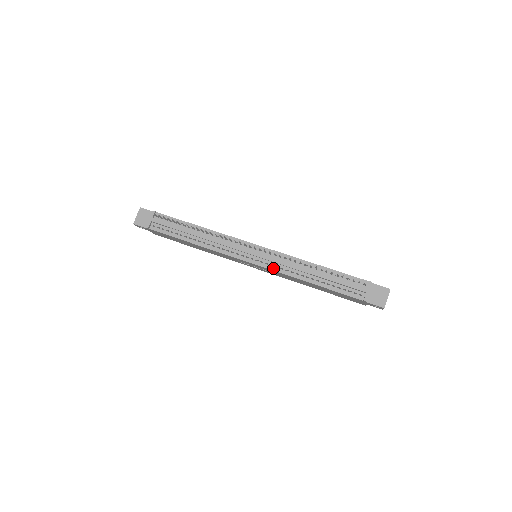
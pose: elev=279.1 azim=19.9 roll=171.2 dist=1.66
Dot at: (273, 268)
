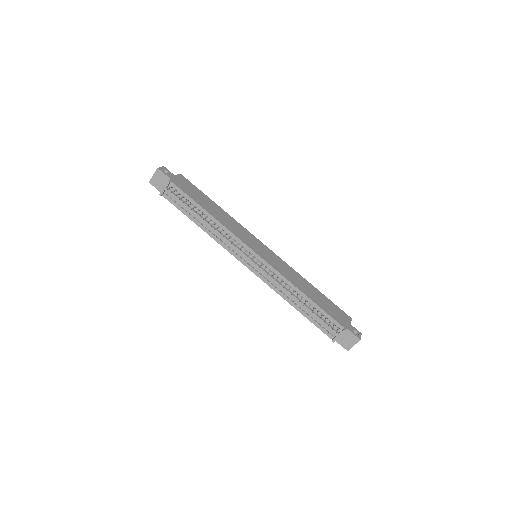
Dot at: (265, 280)
